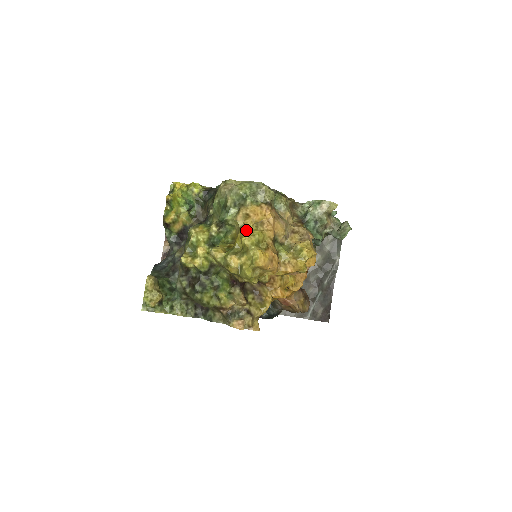
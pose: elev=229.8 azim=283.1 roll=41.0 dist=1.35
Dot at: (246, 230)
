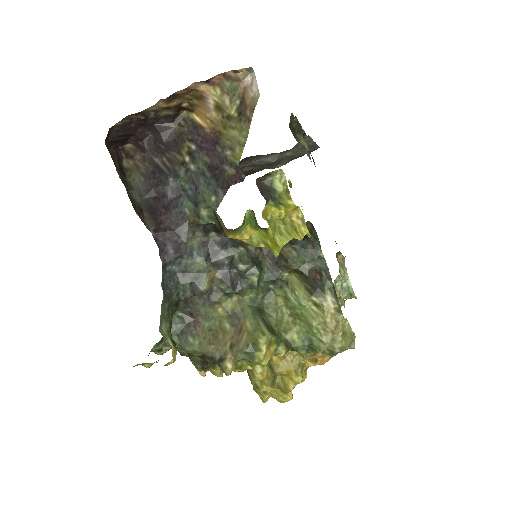
Dot at: (302, 379)
